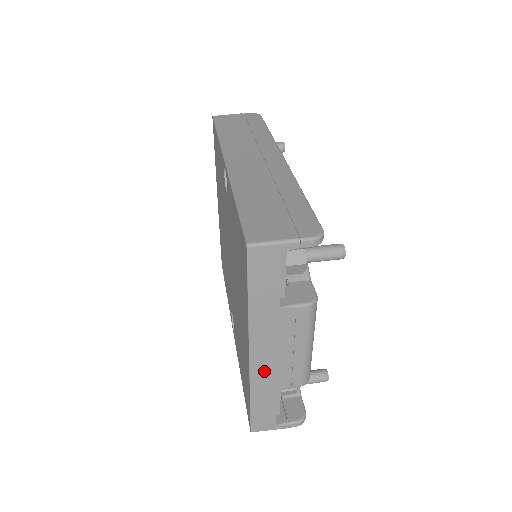
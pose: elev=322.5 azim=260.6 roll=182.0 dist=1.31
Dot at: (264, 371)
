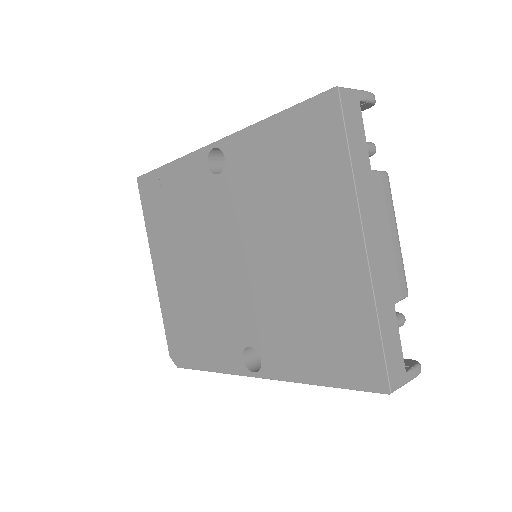
Dot at: (379, 269)
